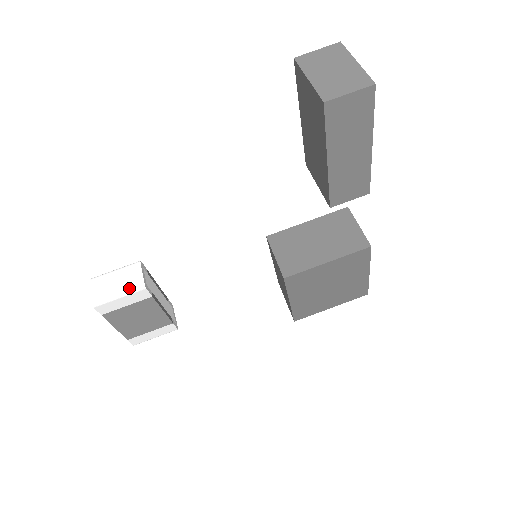
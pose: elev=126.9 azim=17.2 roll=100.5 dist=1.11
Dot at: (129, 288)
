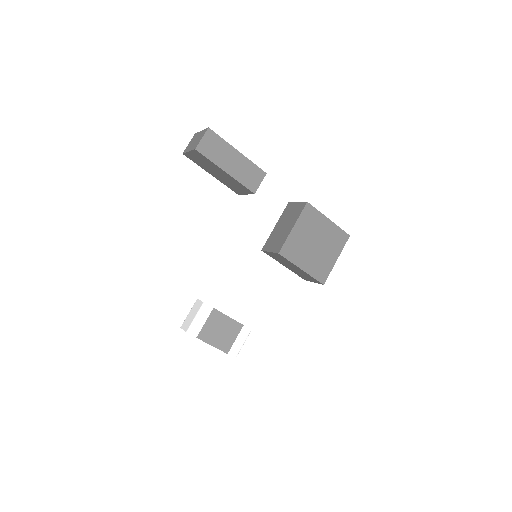
Dot at: (198, 310)
